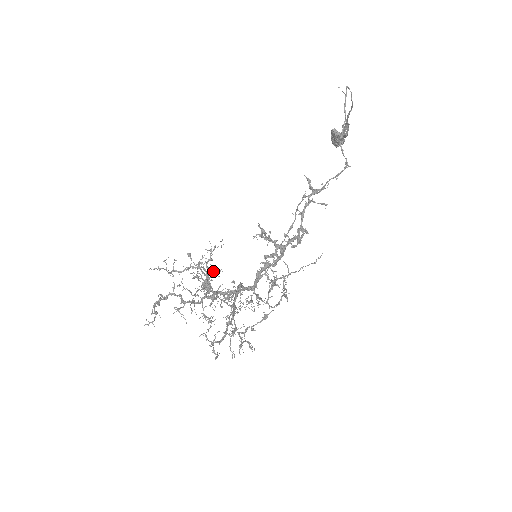
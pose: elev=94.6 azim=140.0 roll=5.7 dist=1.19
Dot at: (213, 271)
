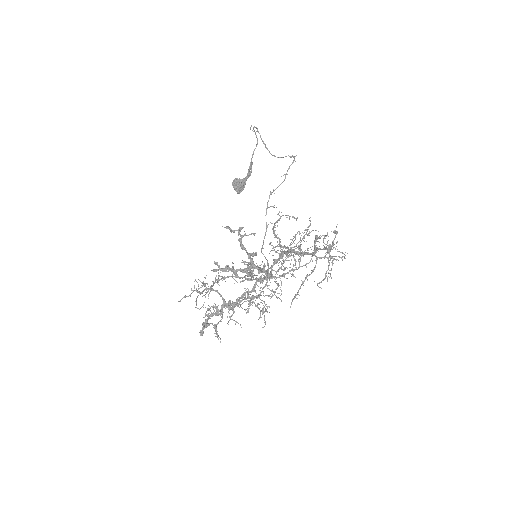
Dot at: (212, 307)
